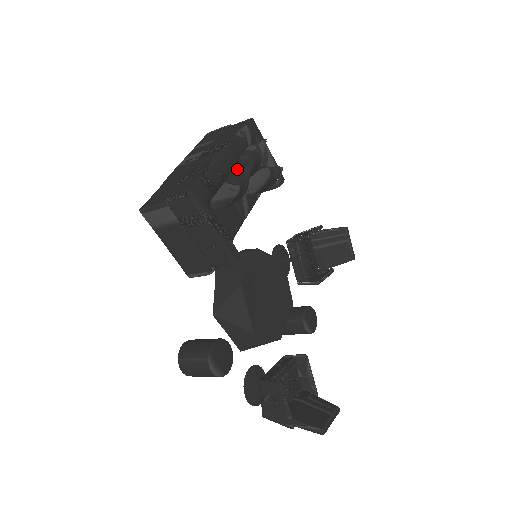
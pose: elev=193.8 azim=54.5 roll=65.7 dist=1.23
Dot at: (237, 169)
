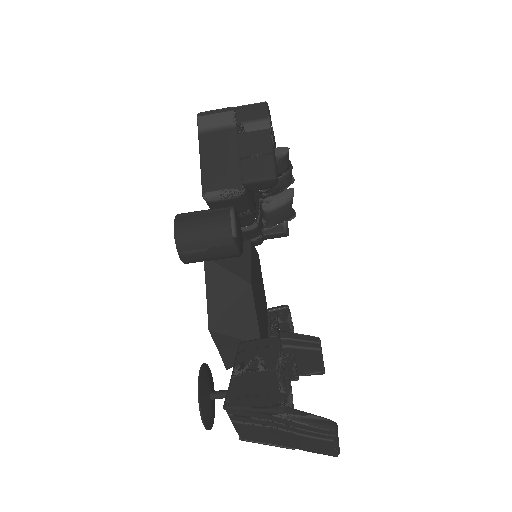
Dot at: occluded
